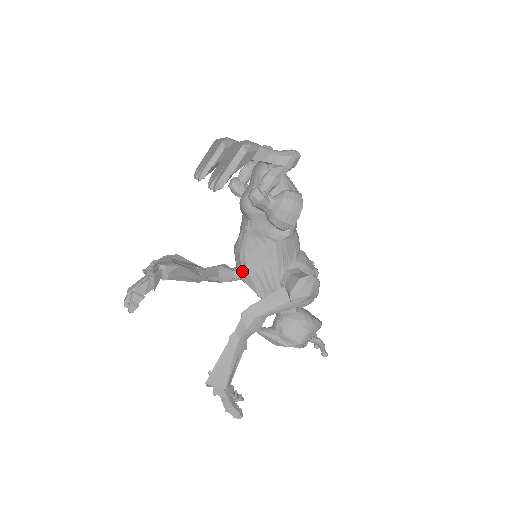
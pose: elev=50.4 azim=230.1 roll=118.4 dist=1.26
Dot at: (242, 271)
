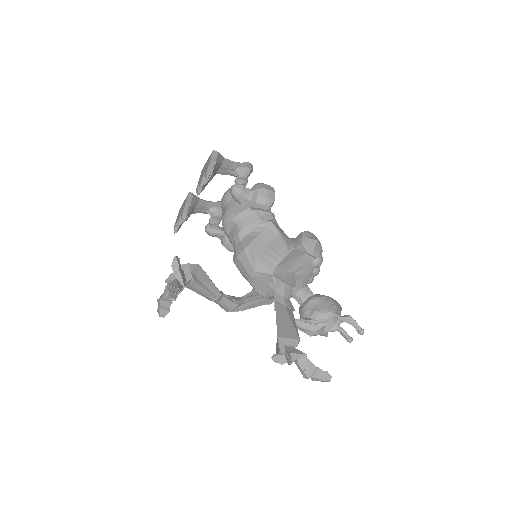
Dot at: (252, 264)
